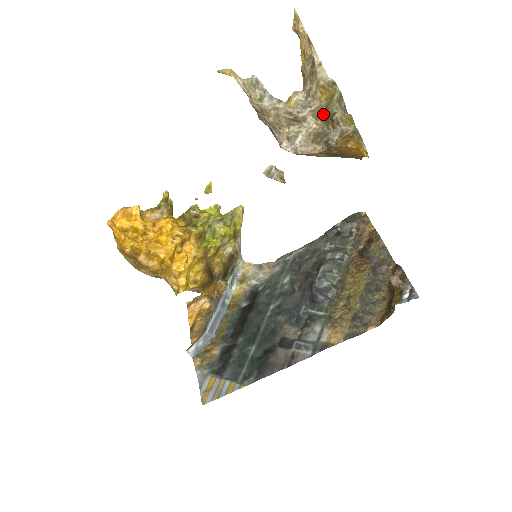
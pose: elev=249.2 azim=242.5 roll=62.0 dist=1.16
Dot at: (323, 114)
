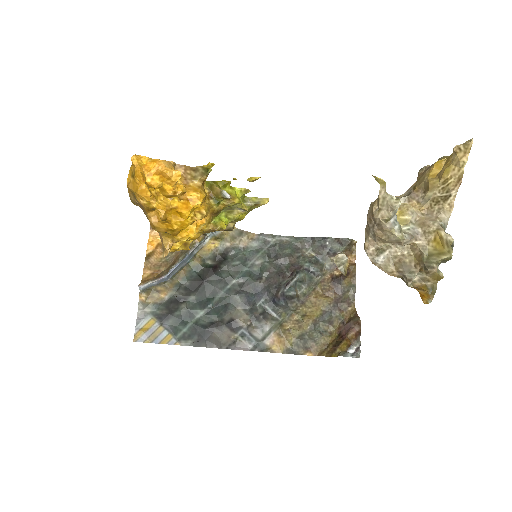
Dot at: (422, 256)
